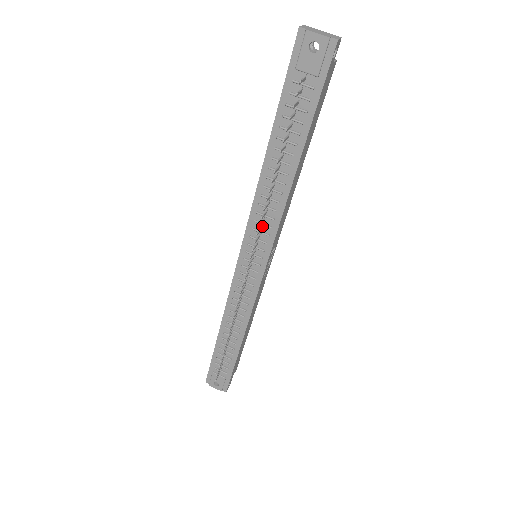
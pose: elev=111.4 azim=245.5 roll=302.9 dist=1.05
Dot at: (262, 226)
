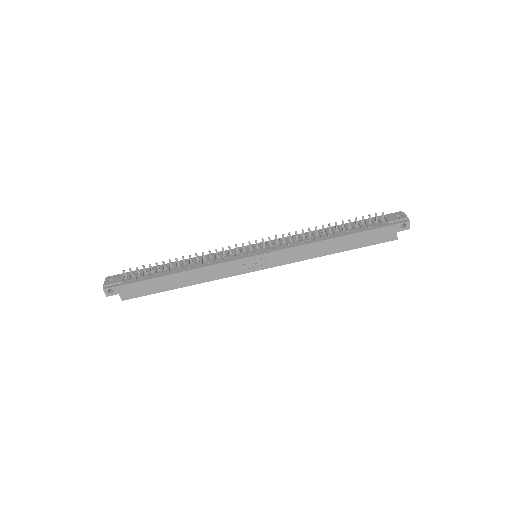
Dot at: (285, 243)
